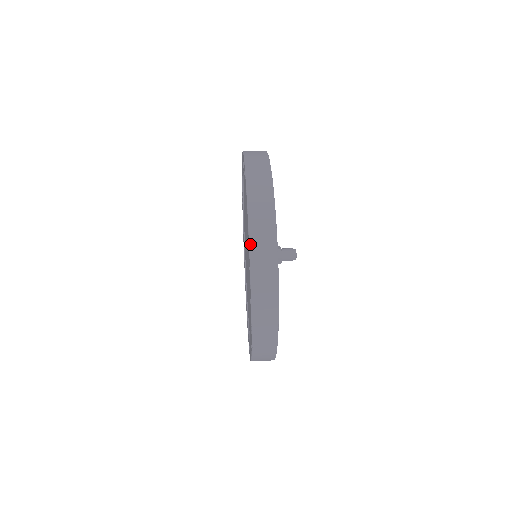
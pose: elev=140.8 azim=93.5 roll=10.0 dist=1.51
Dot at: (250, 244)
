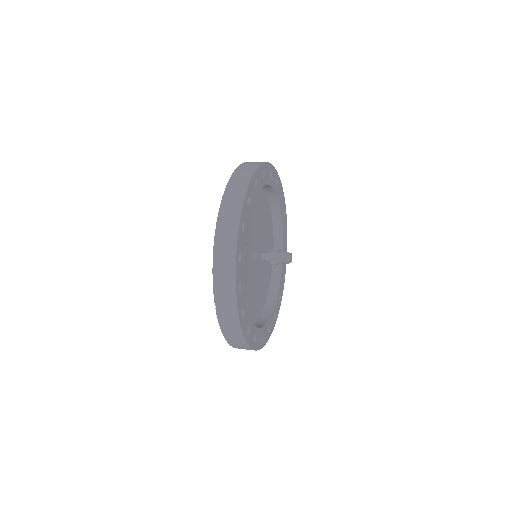
Dot at: (221, 205)
